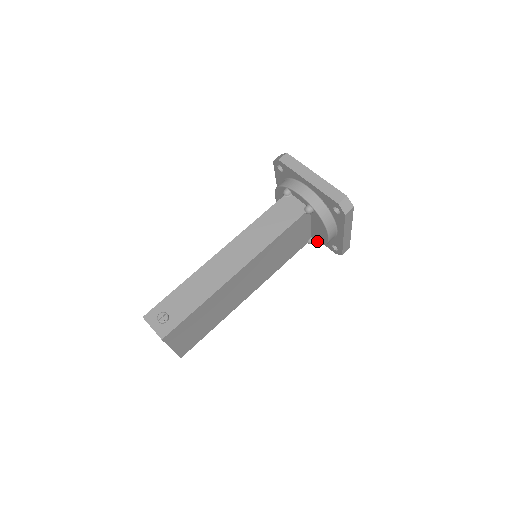
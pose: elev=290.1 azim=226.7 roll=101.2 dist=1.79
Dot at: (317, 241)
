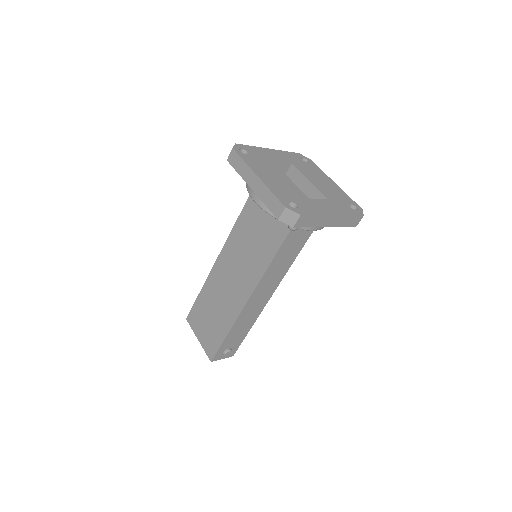
Dot at: occluded
